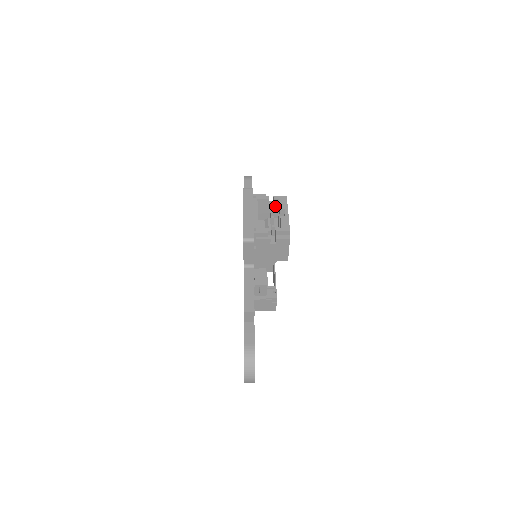
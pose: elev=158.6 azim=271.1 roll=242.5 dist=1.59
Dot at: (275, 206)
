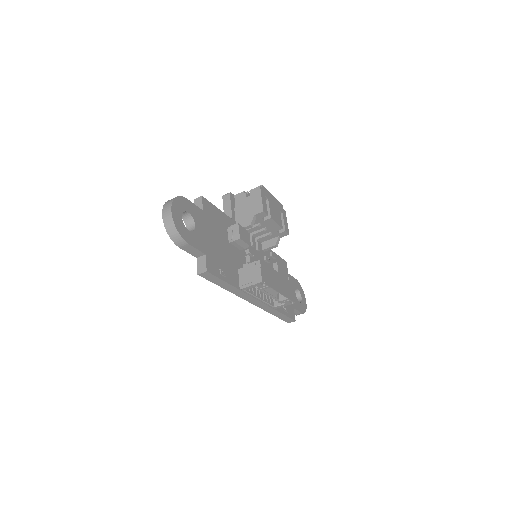
Dot at: occluded
